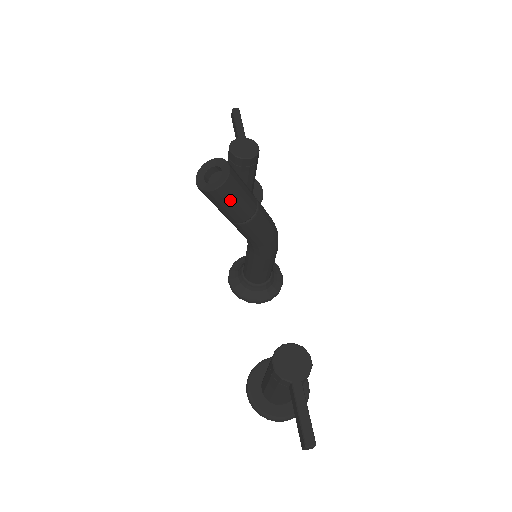
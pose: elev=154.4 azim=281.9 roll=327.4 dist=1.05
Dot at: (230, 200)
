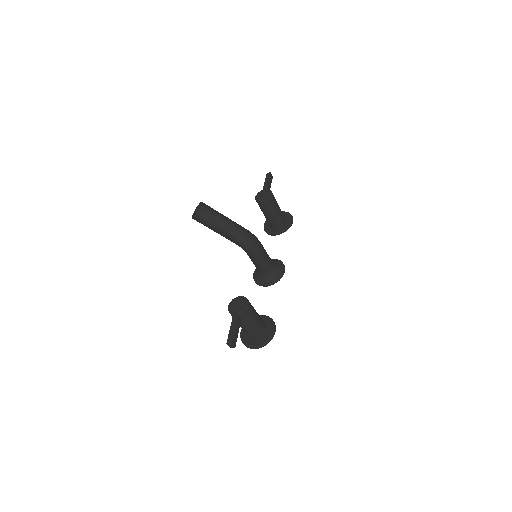
Dot at: (206, 221)
